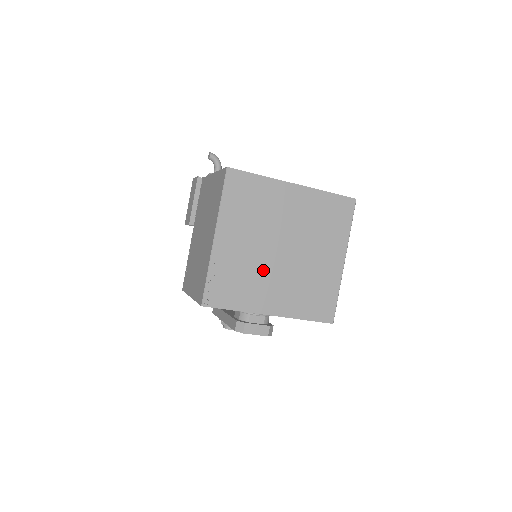
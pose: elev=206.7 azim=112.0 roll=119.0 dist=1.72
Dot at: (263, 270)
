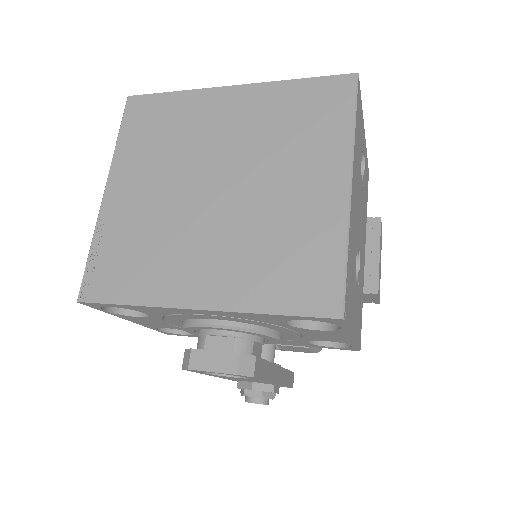
Dot at: (180, 228)
